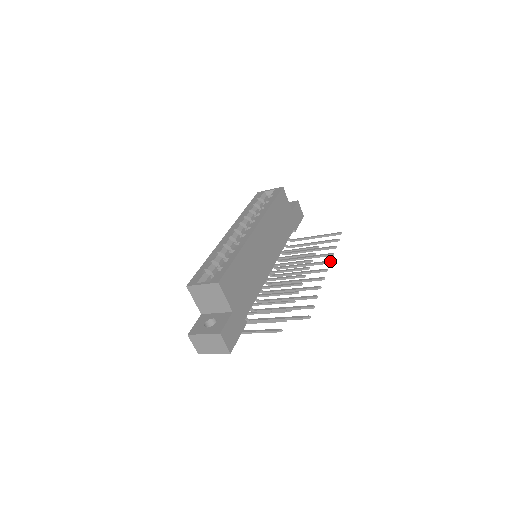
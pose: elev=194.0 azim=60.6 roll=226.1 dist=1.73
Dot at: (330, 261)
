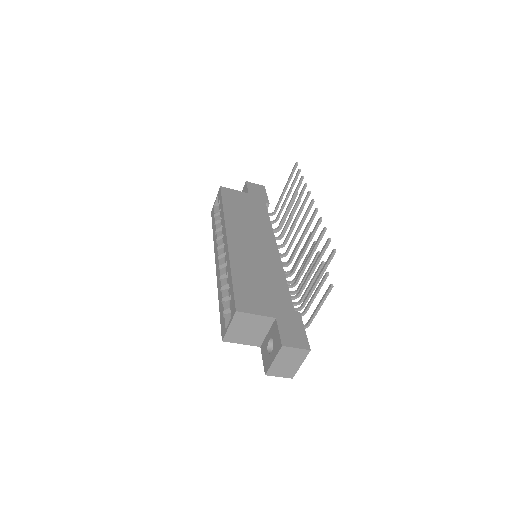
Dot at: (308, 192)
